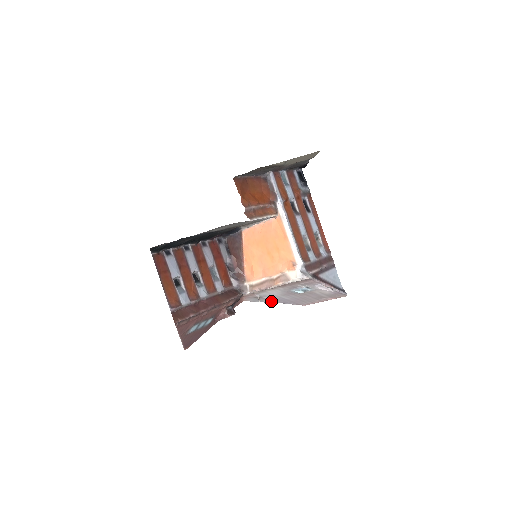
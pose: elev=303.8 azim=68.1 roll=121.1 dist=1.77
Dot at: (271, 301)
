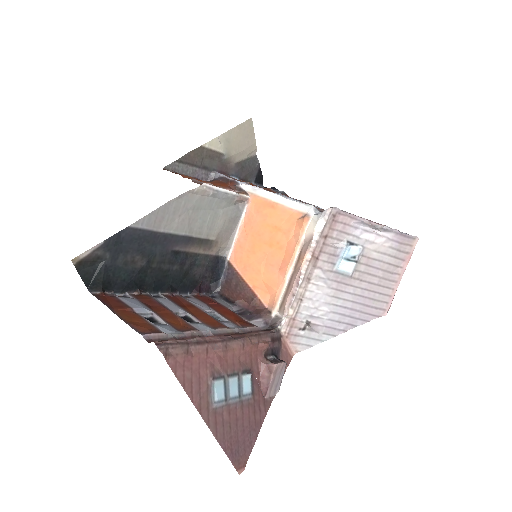
Dot at: (333, 331)
